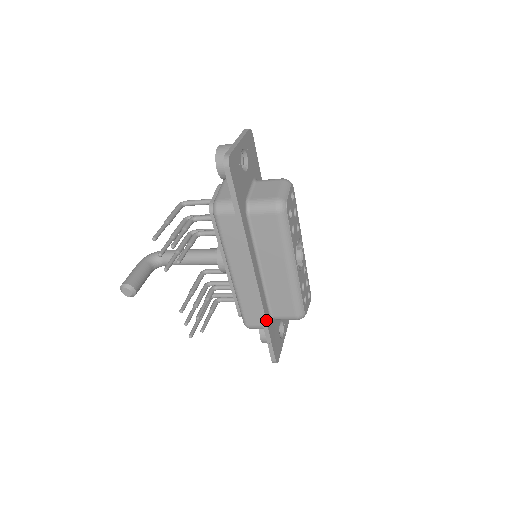
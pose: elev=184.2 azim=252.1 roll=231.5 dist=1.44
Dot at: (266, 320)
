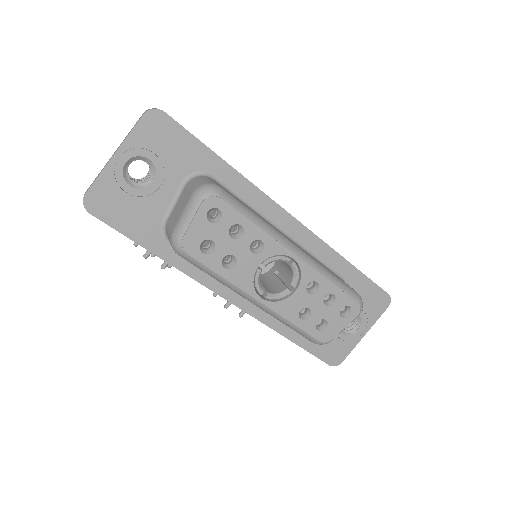
Dot at: (281, 333)
